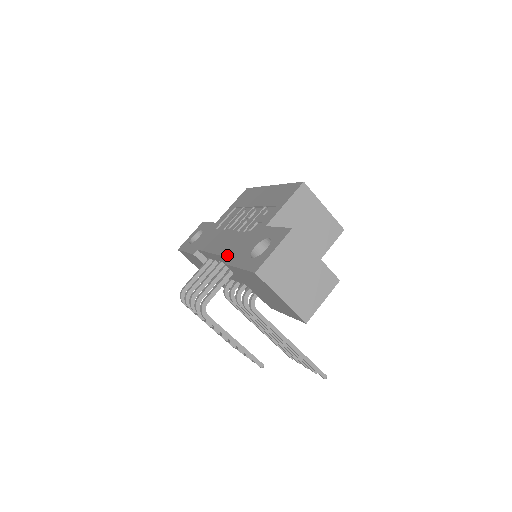
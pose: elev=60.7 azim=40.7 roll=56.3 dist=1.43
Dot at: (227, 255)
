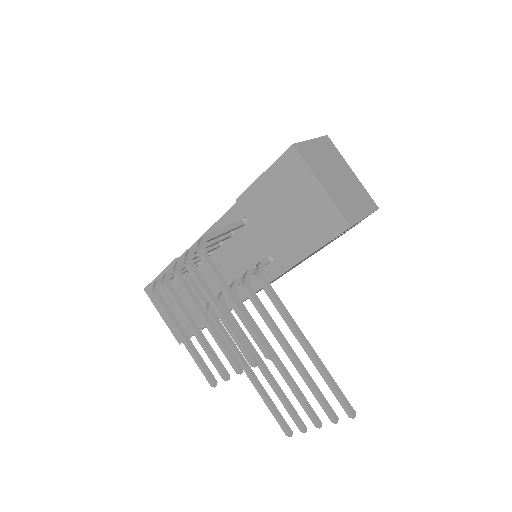
Dot at: (236, 202)
